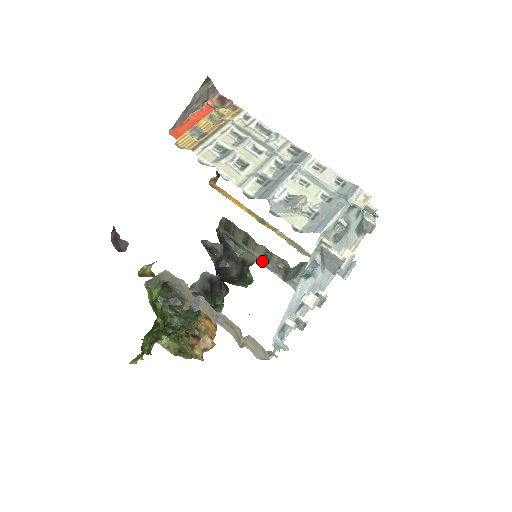
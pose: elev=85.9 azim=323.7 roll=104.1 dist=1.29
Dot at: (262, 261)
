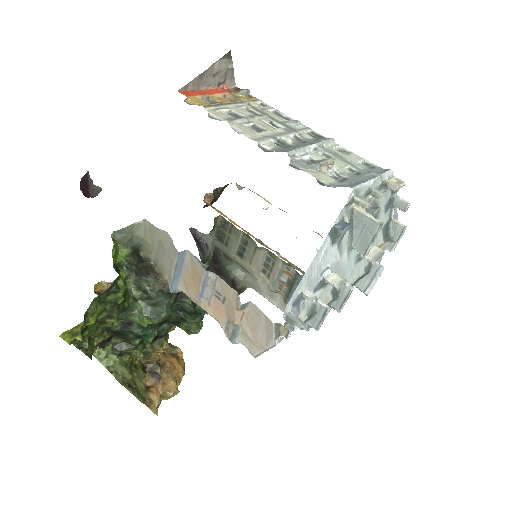
Dot at: (259, 277)
